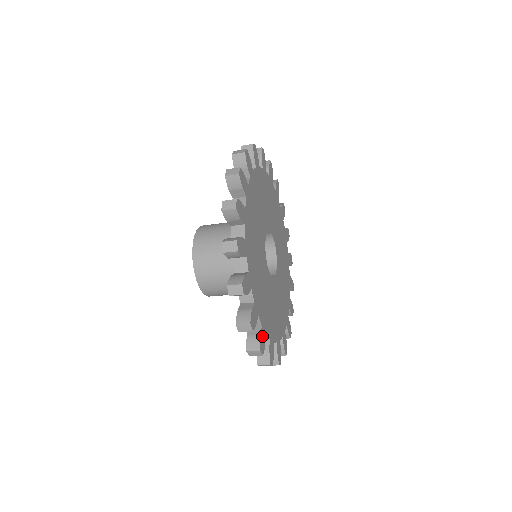
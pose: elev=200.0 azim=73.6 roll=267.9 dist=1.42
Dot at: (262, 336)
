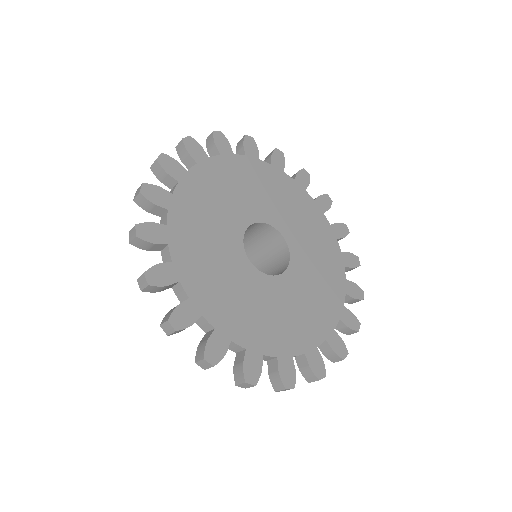
Dot at: (312, 361)
